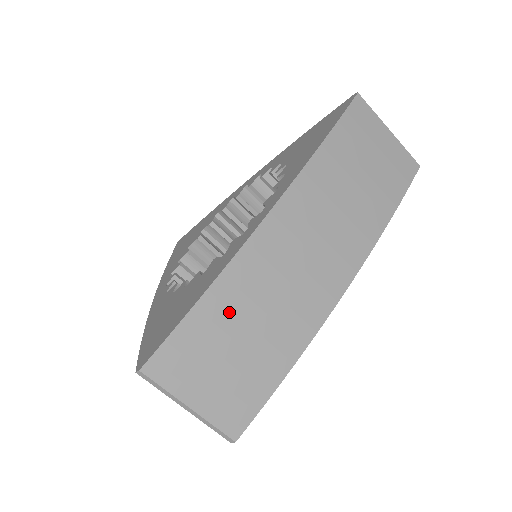
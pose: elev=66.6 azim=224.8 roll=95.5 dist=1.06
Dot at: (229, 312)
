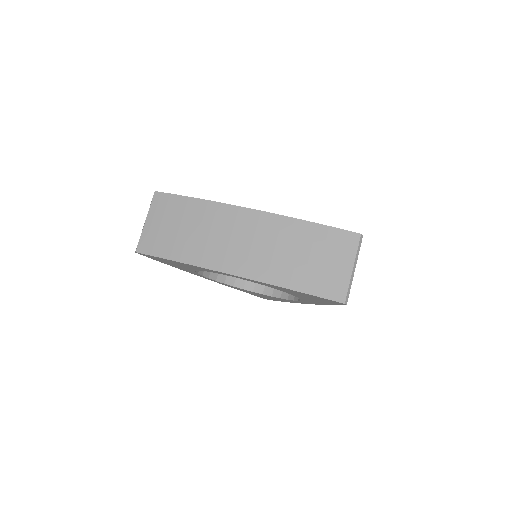
Dot at: (192, 214)
